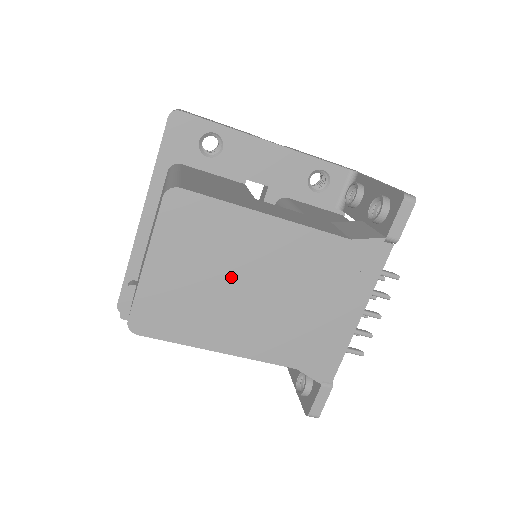
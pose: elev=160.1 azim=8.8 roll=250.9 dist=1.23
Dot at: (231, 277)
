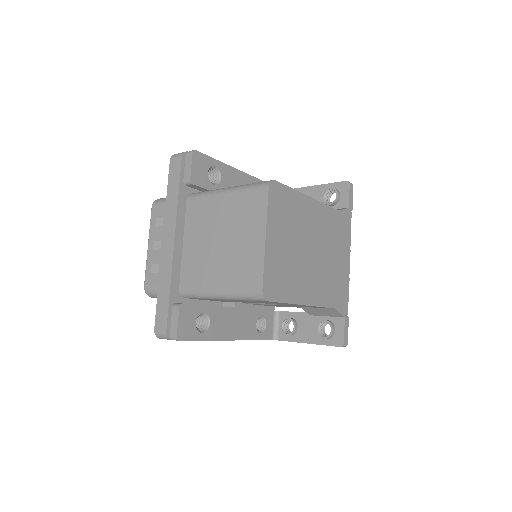
Dot at: (302, 244)
